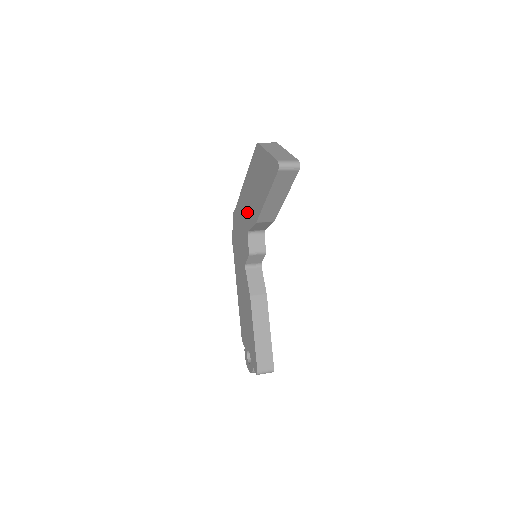
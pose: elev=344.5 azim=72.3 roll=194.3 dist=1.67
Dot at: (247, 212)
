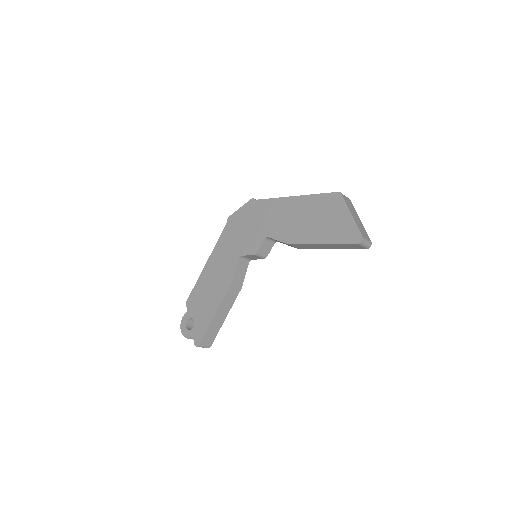
Dot at: (279, 223)
